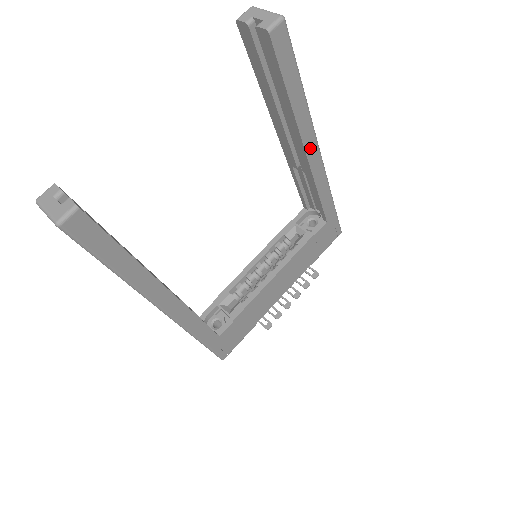
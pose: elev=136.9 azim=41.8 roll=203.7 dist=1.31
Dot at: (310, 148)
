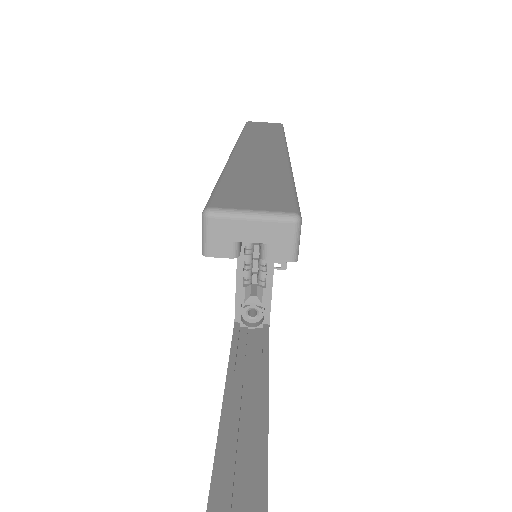
Dot at: occluded
